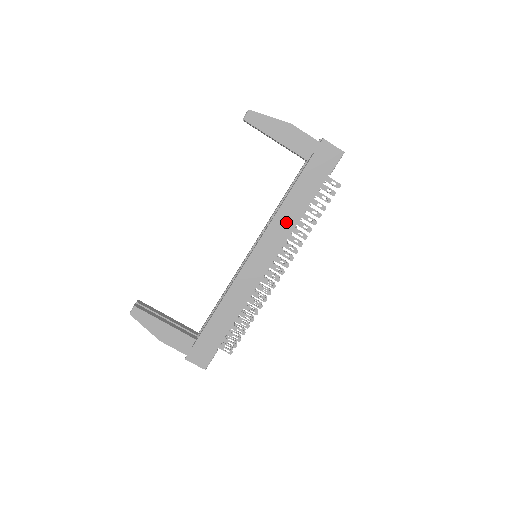
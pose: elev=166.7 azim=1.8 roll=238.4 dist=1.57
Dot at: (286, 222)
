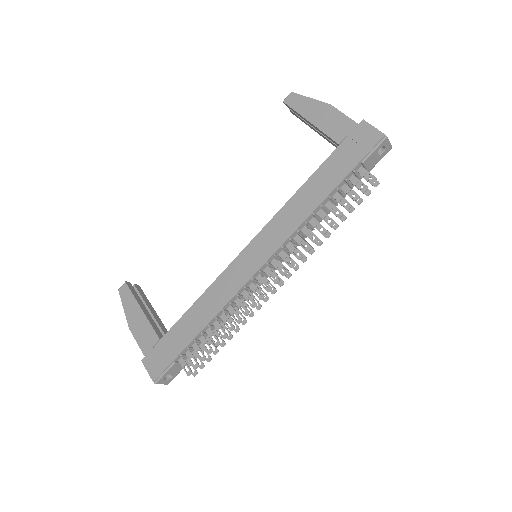
Dot at: (295, 214)
